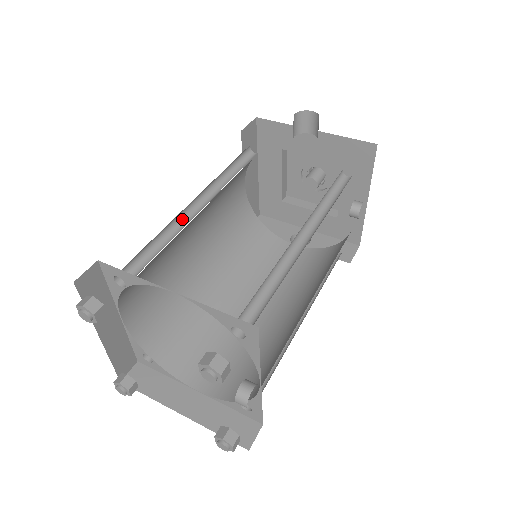
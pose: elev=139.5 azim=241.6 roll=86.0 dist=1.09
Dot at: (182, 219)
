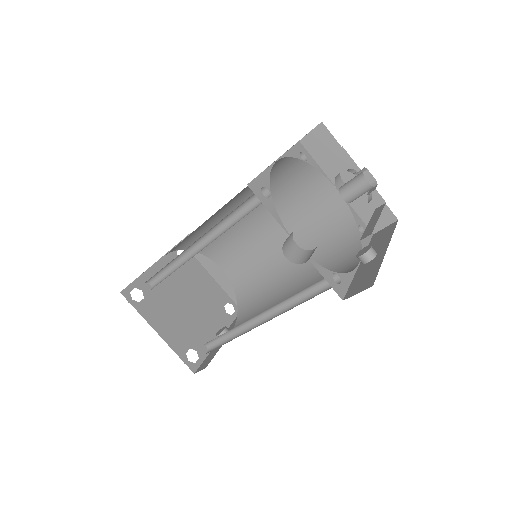
Dot at: (186, 250)
